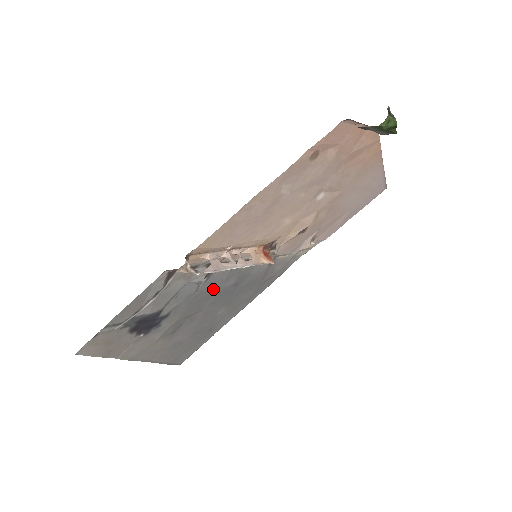
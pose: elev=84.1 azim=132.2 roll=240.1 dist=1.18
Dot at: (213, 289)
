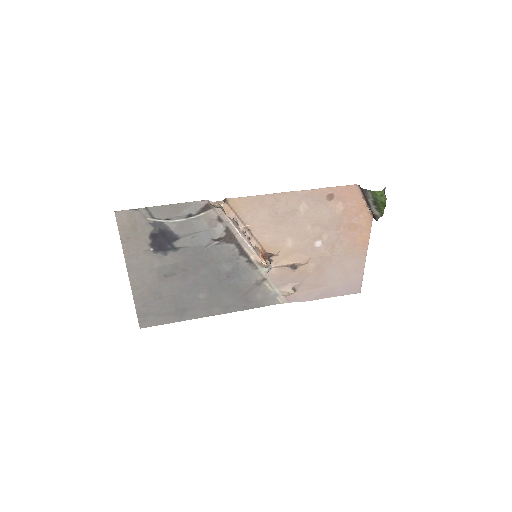
Dot at: (215, 259)
